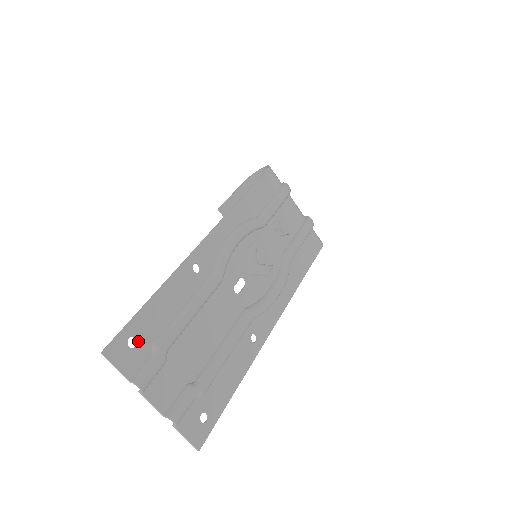
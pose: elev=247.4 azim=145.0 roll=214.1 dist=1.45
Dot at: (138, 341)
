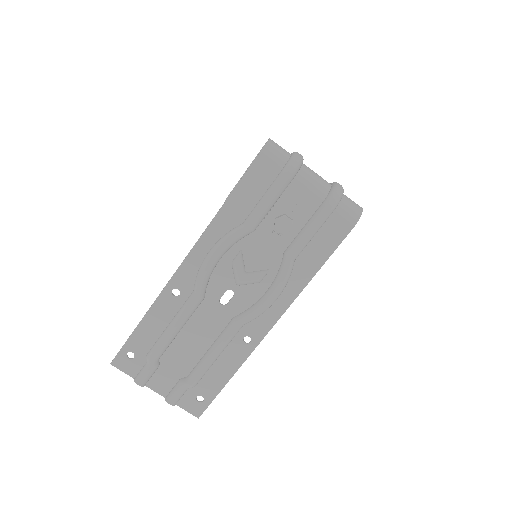
Dot at: (135, 354)
